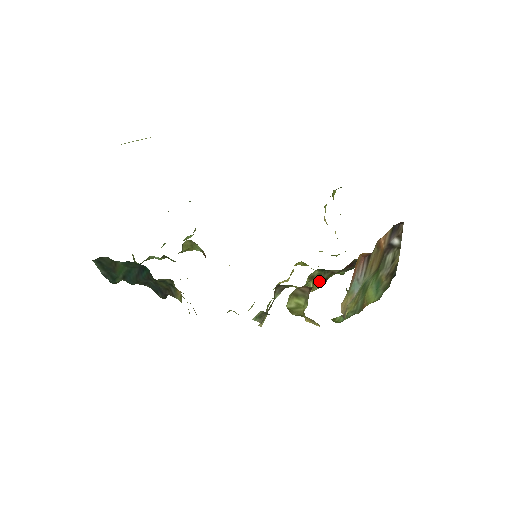
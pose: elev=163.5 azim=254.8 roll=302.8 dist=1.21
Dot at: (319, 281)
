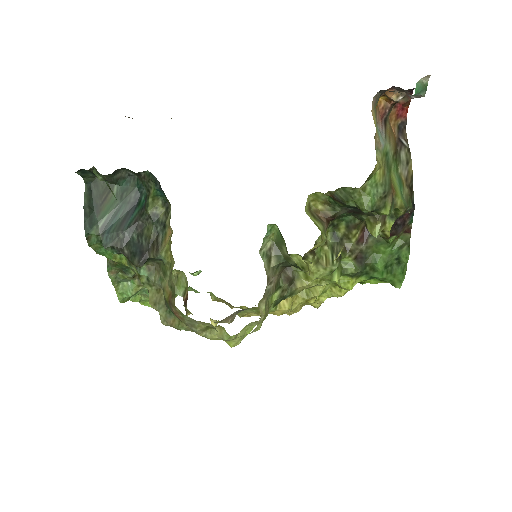
Dot at: (332, 255)
